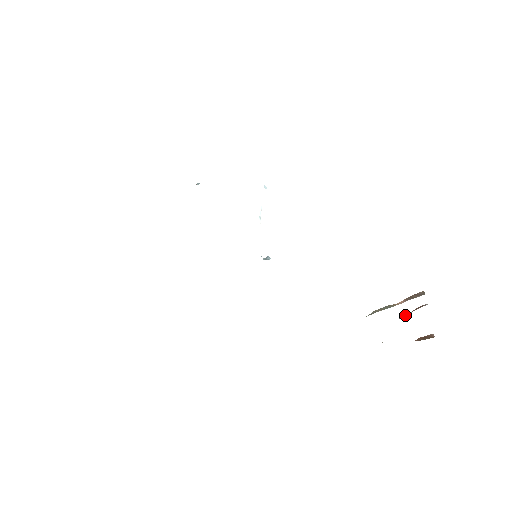
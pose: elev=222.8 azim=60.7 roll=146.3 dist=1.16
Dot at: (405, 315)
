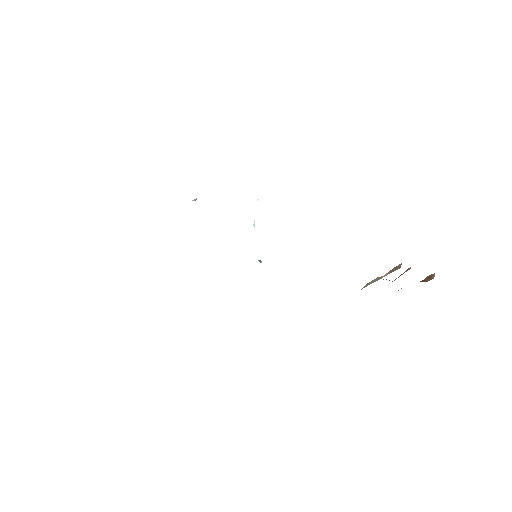
Dot at: occluded
